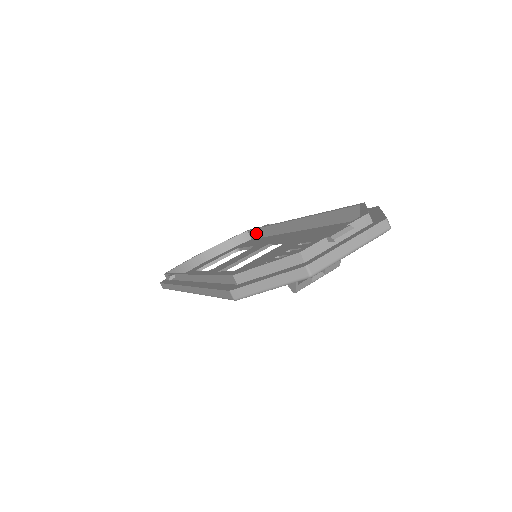
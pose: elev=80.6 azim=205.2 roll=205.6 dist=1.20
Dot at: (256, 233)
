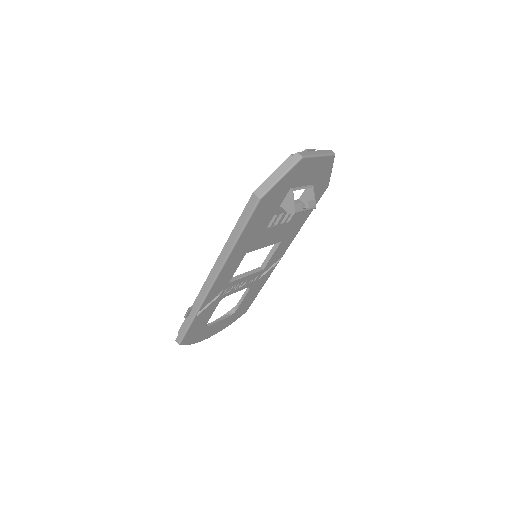
Dot at: occluded
